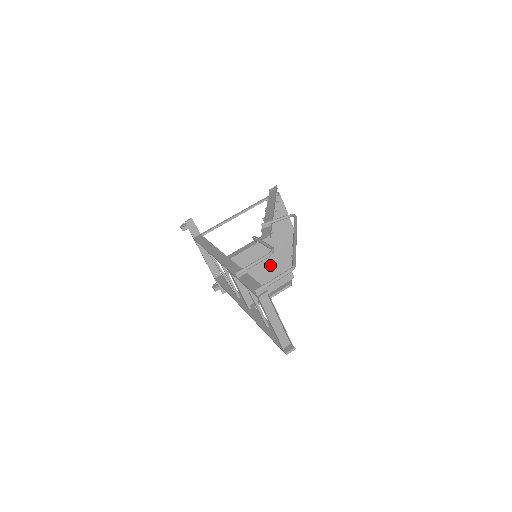
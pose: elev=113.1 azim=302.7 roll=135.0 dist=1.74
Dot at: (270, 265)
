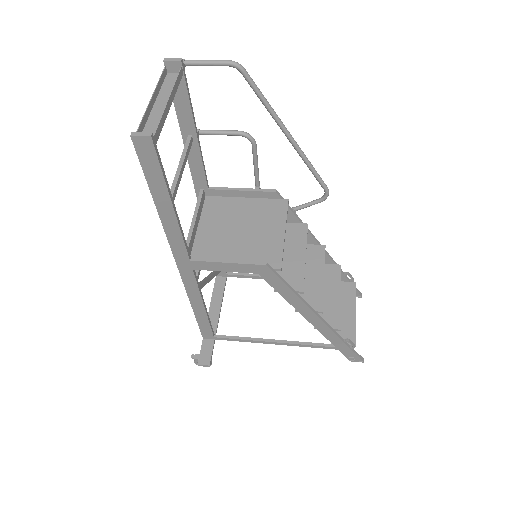
Dot at: (256, 232)
